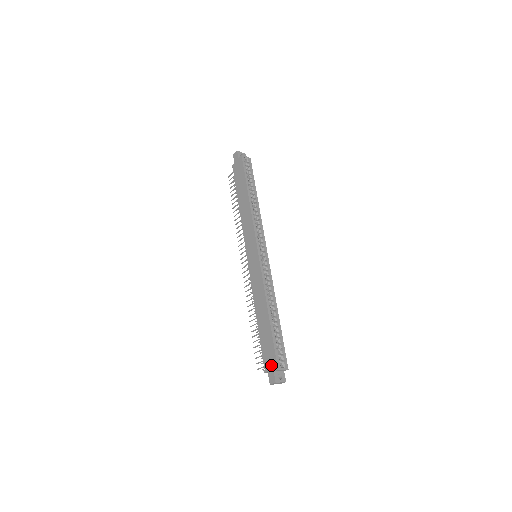
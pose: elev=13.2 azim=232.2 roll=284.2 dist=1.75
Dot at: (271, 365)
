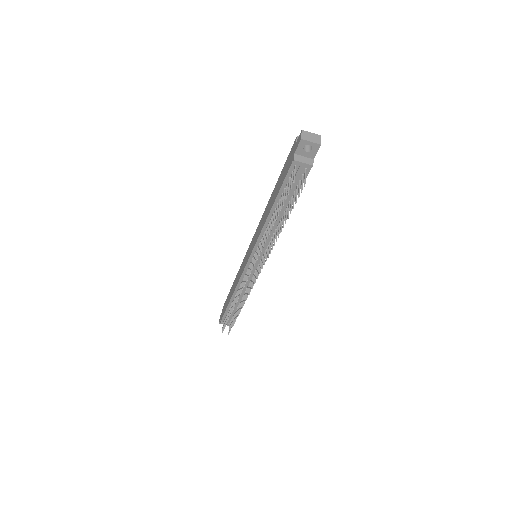
Dot at: (292, 151)
